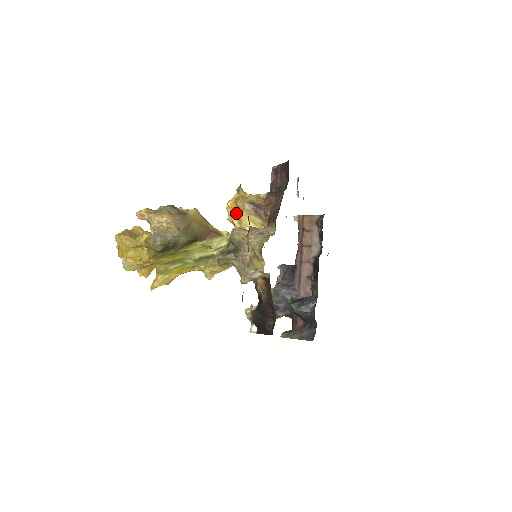
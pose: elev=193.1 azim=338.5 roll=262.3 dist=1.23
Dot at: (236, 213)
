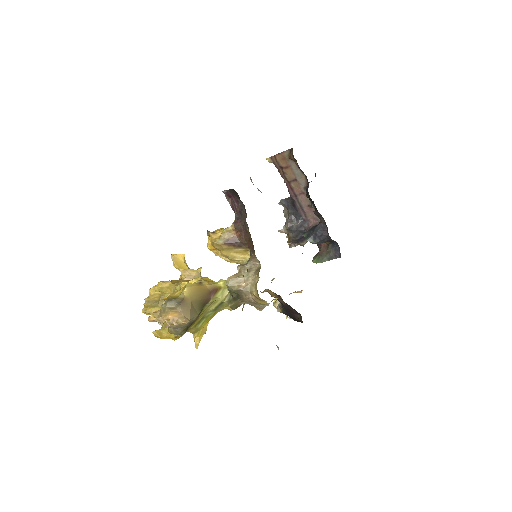
Dot at: (219, 252)
